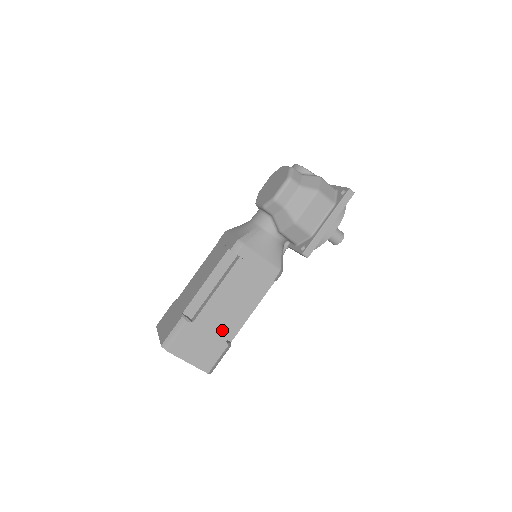
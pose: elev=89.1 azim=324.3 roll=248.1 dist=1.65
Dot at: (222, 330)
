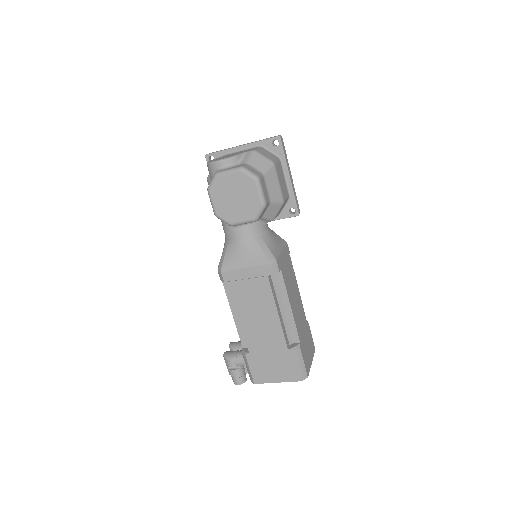
Dot at: (303, 320)
